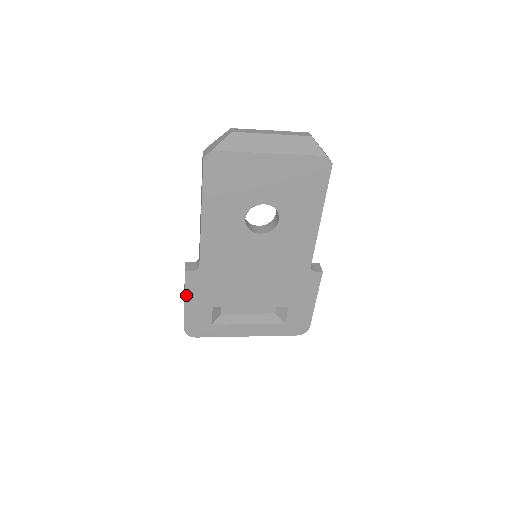
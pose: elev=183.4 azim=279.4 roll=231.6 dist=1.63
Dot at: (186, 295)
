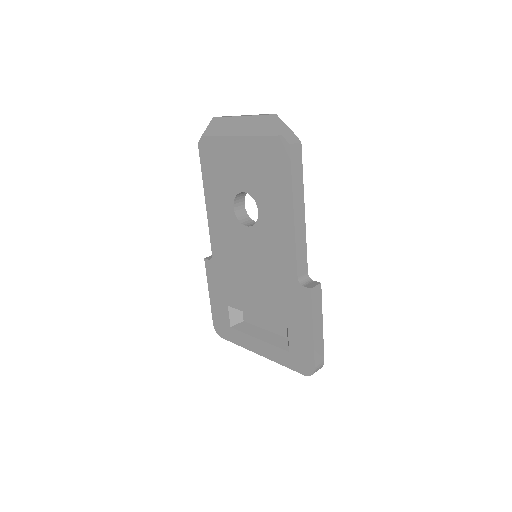
Dot at: (209, 285)
